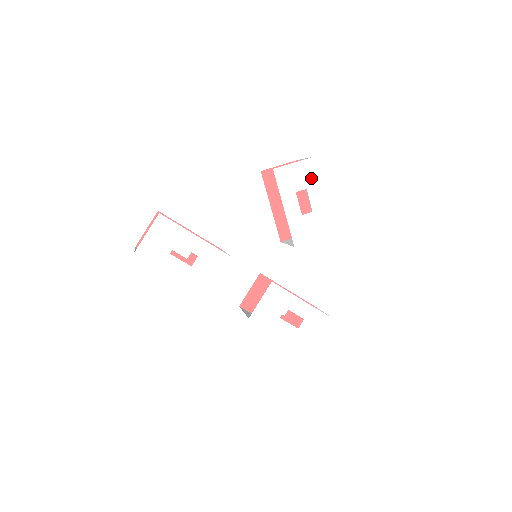
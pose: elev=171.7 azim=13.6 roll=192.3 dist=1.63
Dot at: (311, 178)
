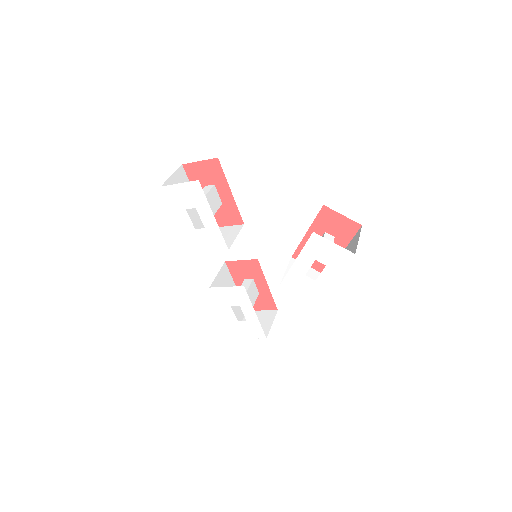
Dot at: (337, 263)
